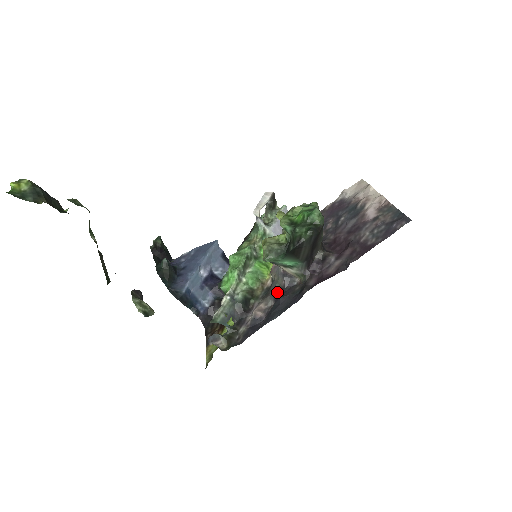
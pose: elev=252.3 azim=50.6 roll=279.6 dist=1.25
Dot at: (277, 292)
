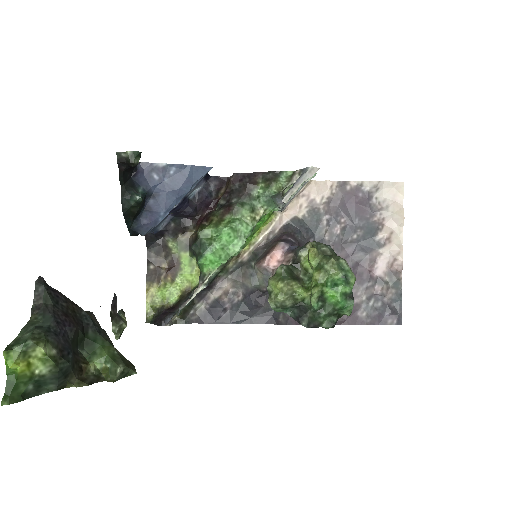
Dot at: (253, 292)
